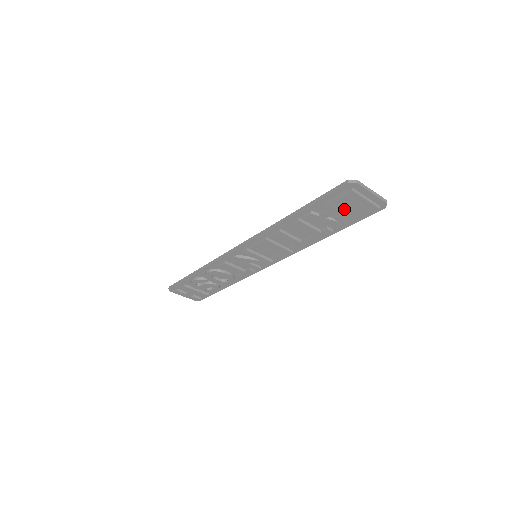
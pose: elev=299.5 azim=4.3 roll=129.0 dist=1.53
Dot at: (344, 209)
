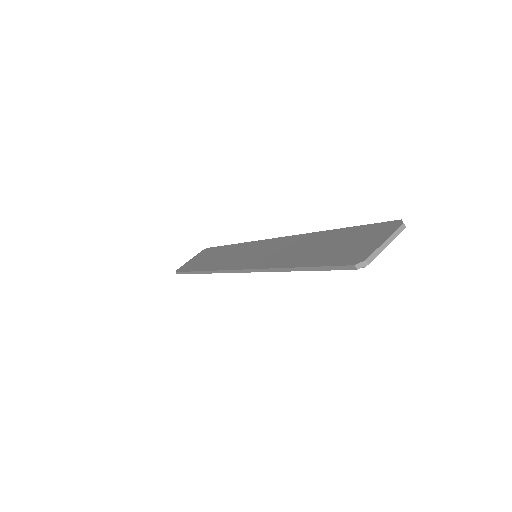
Dot at: occluded
